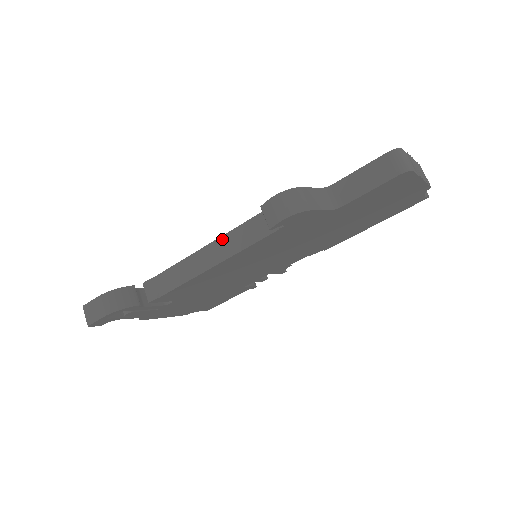
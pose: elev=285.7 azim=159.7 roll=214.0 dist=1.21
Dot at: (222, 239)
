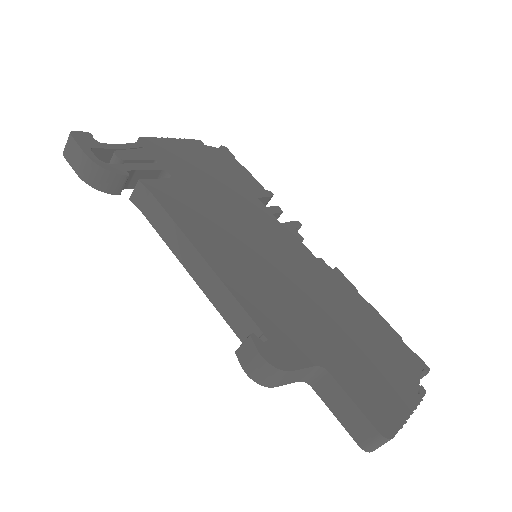
Dot at: (214, 277)
